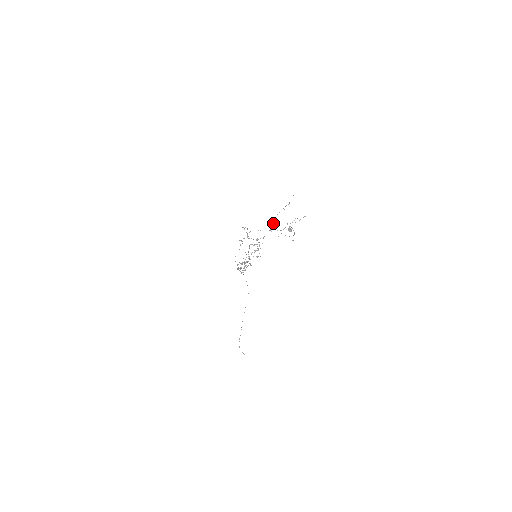
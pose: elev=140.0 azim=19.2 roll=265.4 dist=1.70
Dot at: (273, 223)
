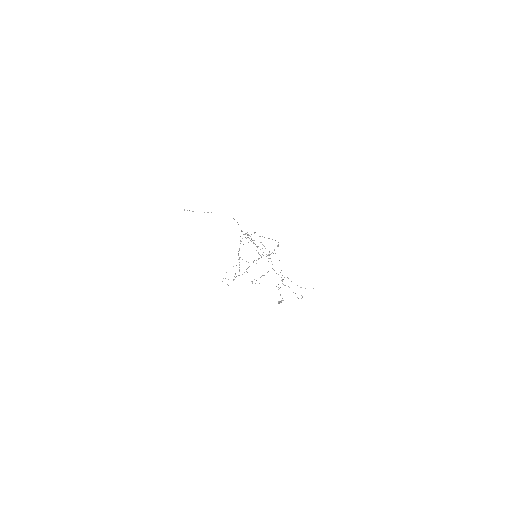
Dot at: (287, 277)
